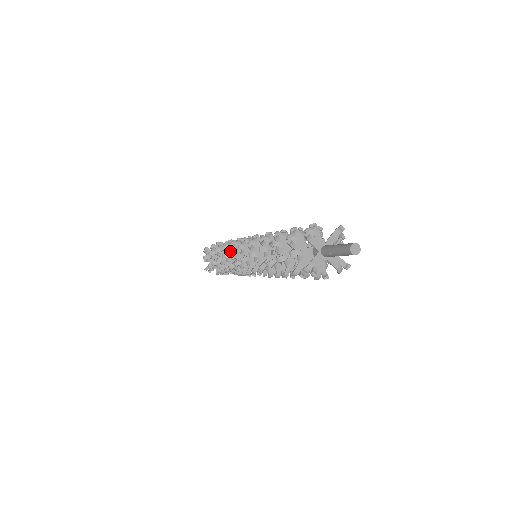
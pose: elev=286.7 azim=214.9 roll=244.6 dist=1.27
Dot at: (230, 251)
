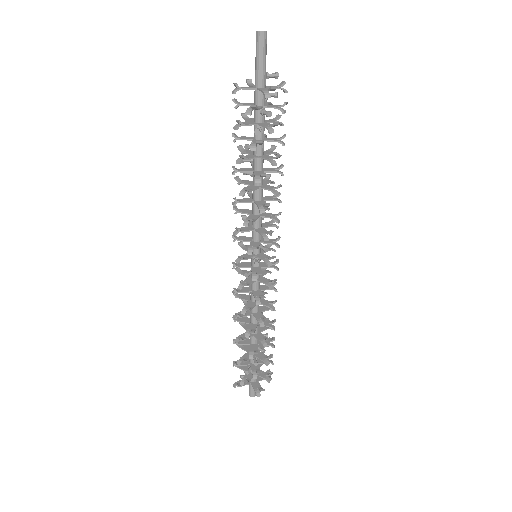
Dot at: occluded
